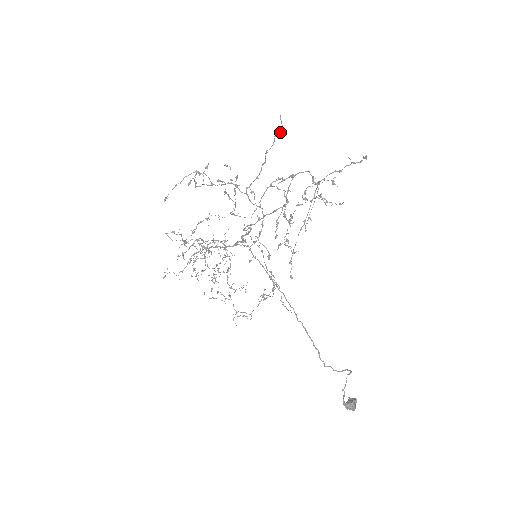
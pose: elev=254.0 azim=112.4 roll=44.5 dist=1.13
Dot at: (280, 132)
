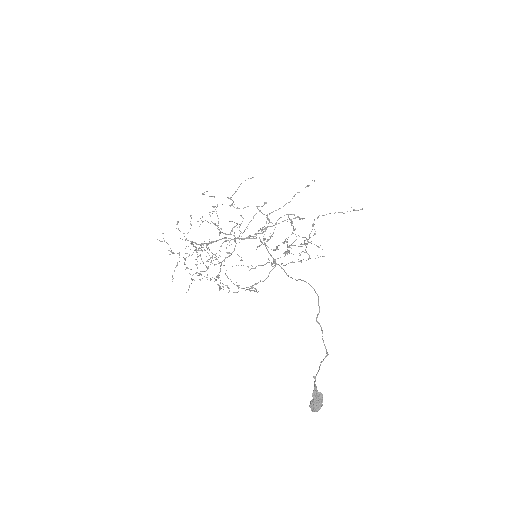
Dot at: occluded
